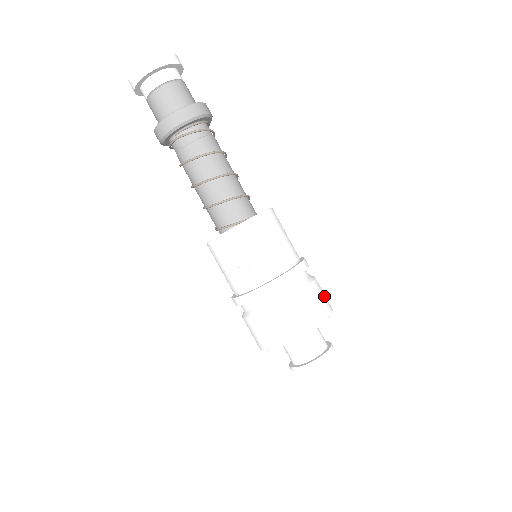
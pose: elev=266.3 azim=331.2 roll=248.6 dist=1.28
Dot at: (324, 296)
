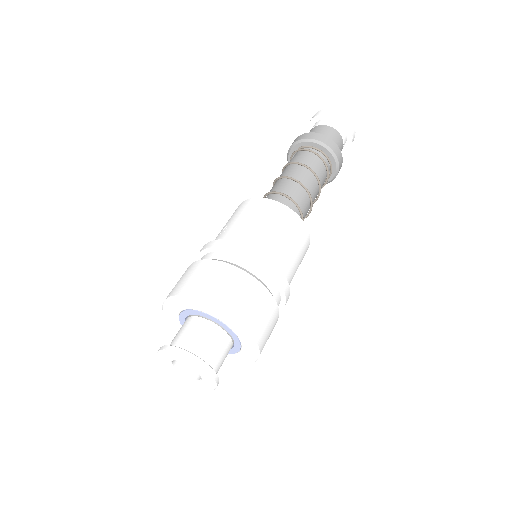
Dot at: (262, 316)
